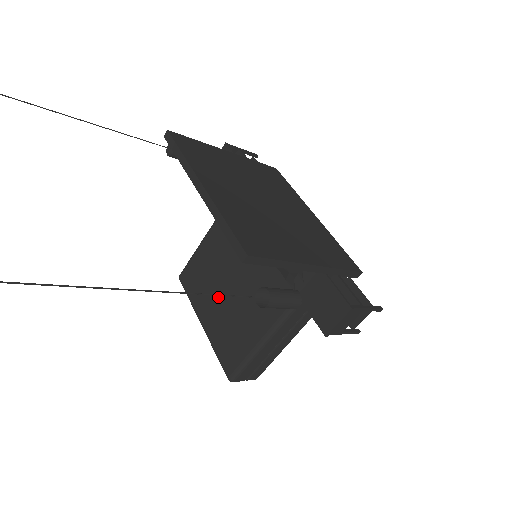
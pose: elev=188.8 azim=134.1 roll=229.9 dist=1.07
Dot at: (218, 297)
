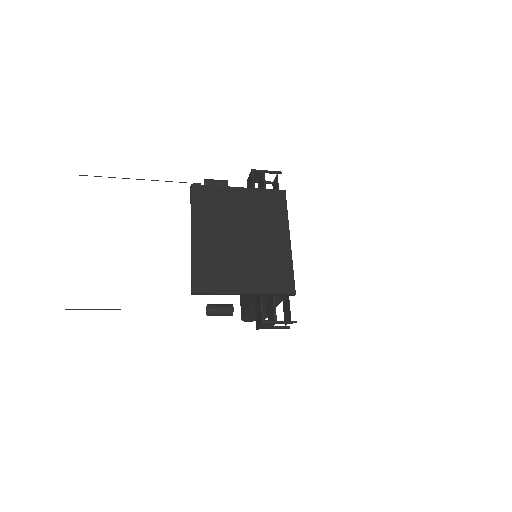
Dot at: occluded
